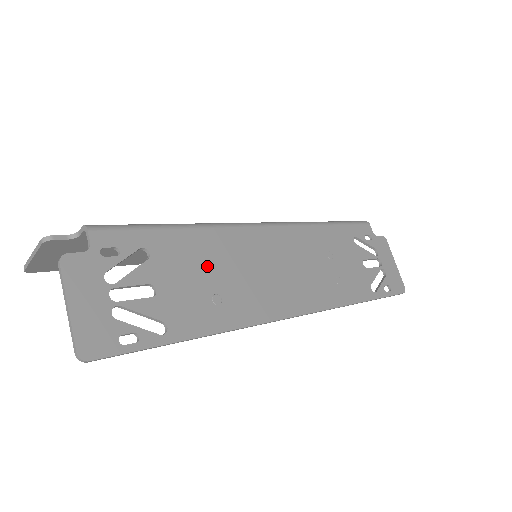
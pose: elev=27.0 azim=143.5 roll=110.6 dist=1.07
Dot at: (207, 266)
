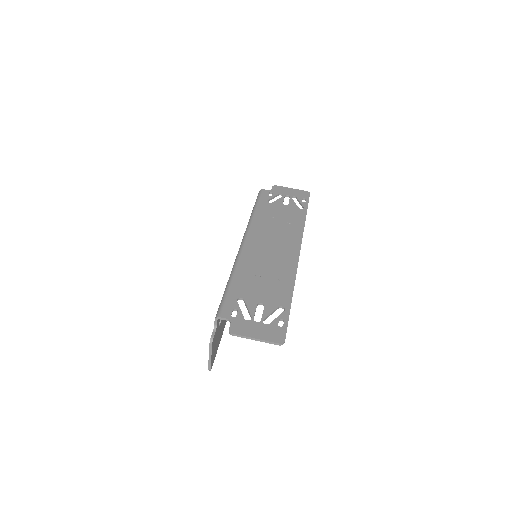
Dot at: (257, 277)
